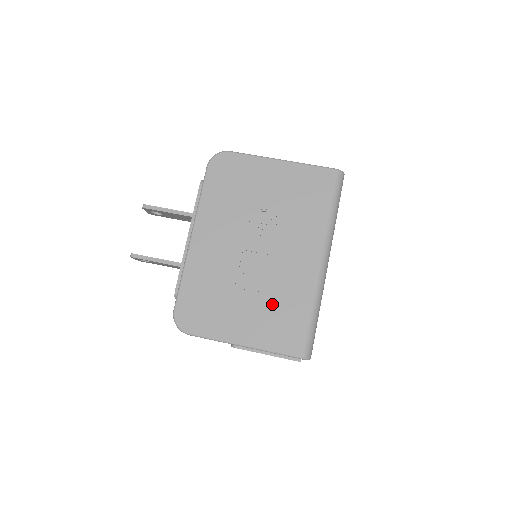
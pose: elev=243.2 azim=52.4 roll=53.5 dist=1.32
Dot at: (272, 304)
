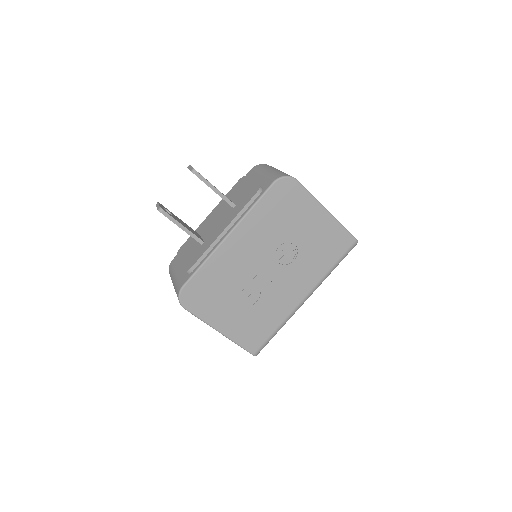
Dot at: (256, 313)
